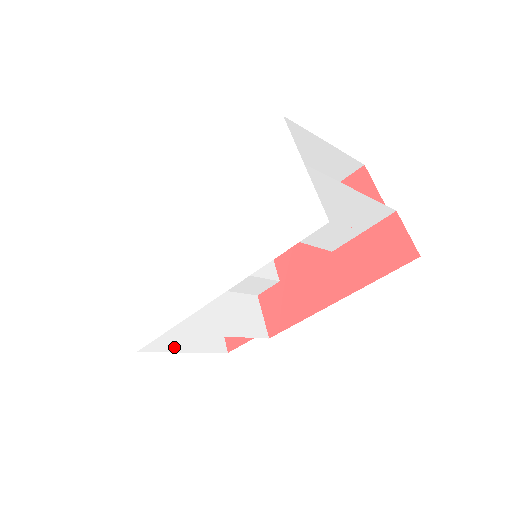
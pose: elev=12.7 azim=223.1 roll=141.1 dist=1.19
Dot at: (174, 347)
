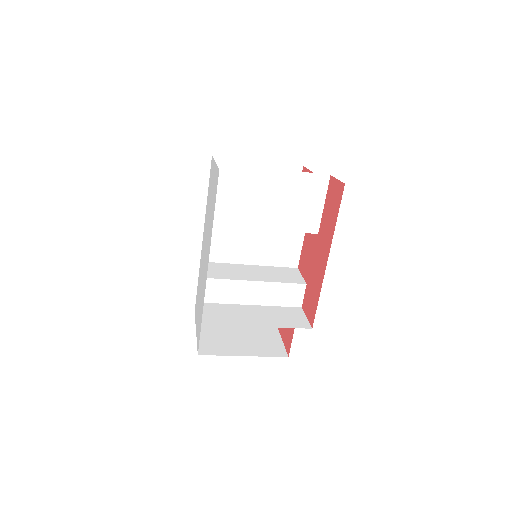
Dot at: (233, 353)
